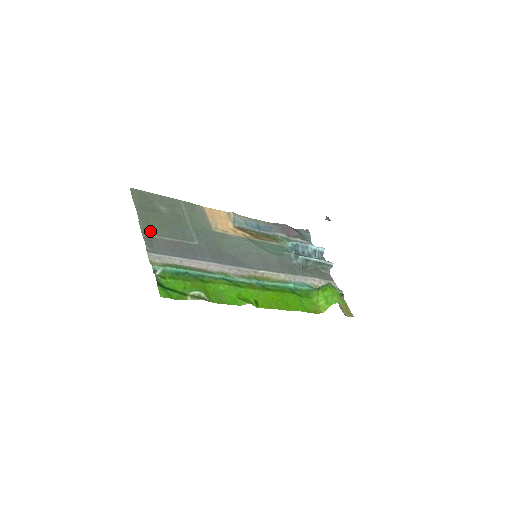
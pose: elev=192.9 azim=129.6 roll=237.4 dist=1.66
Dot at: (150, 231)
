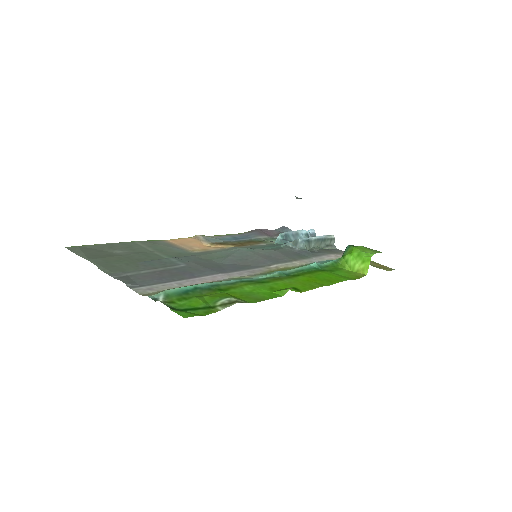
Dot at: (119, 271)
